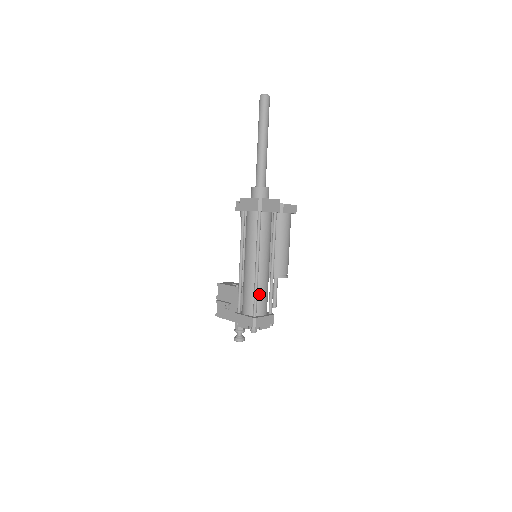
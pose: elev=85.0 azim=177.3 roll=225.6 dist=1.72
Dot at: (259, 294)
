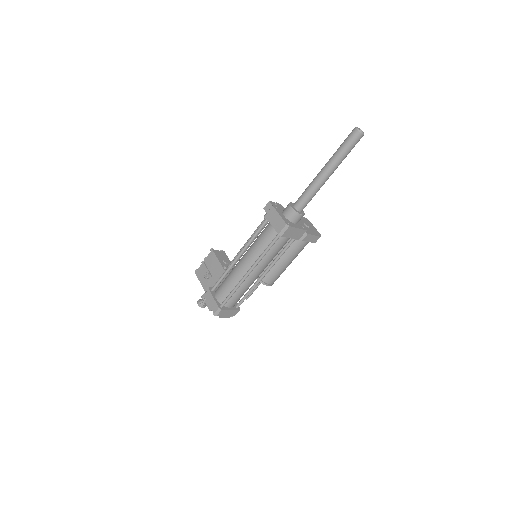
Dot at: (236, 292)
